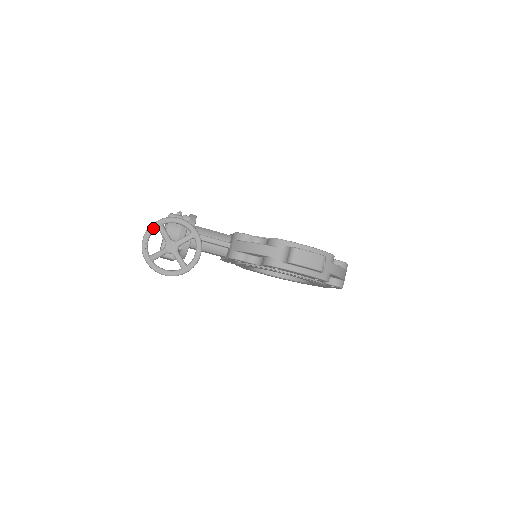
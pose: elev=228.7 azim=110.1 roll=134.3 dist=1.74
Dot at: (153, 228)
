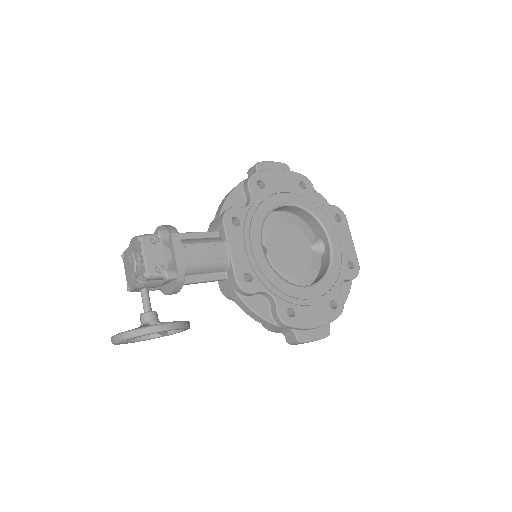
Dot at: (127, 340)
